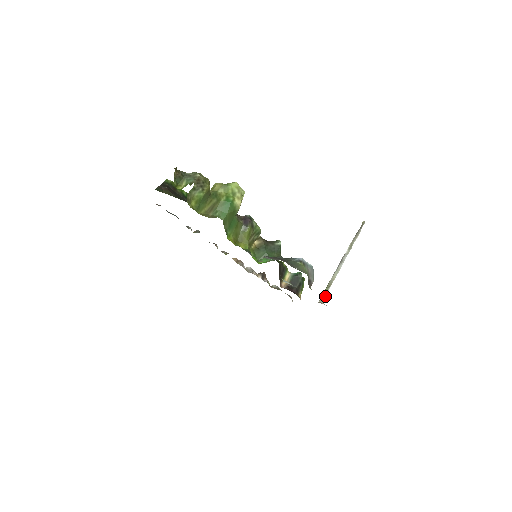
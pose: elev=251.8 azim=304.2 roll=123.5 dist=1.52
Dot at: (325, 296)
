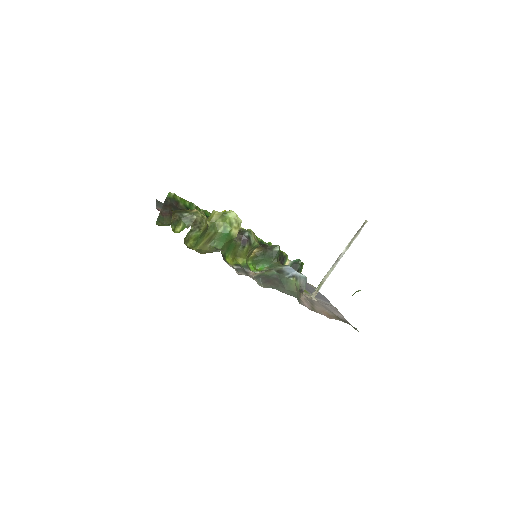
Dot at: (317, 292)
